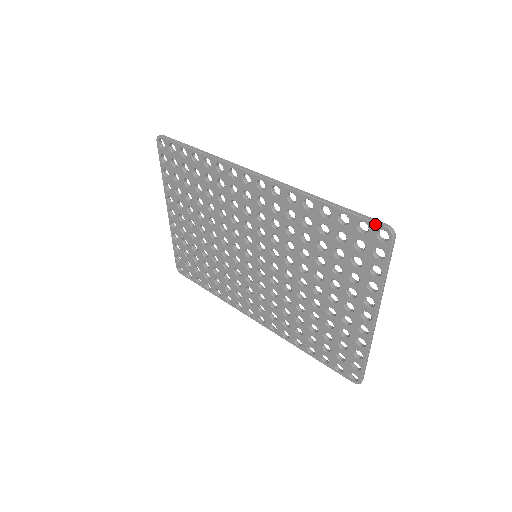
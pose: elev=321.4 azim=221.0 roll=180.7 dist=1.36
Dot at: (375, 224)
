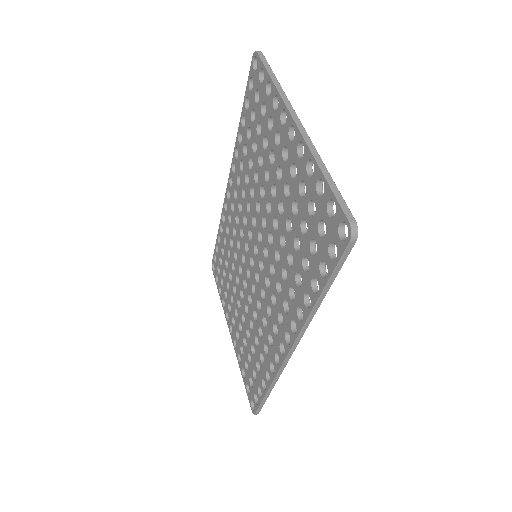
Dot at: (250, 68)
